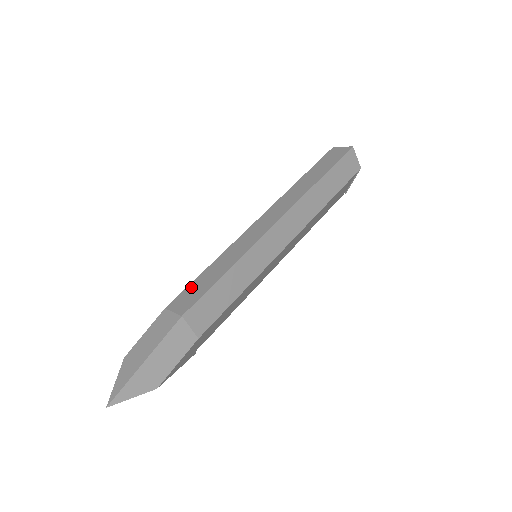
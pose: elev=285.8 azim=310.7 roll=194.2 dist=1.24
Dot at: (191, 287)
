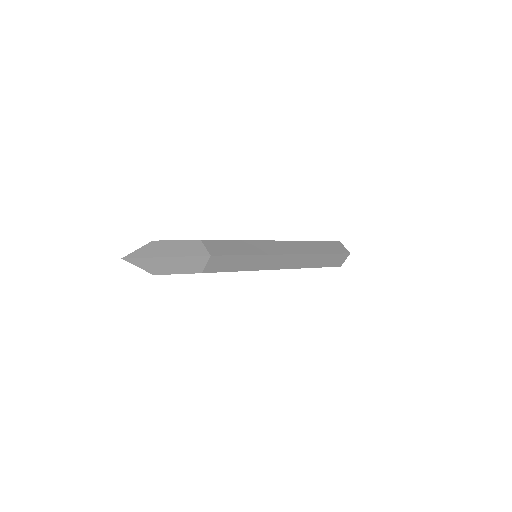
Dot at: (222, 243)
